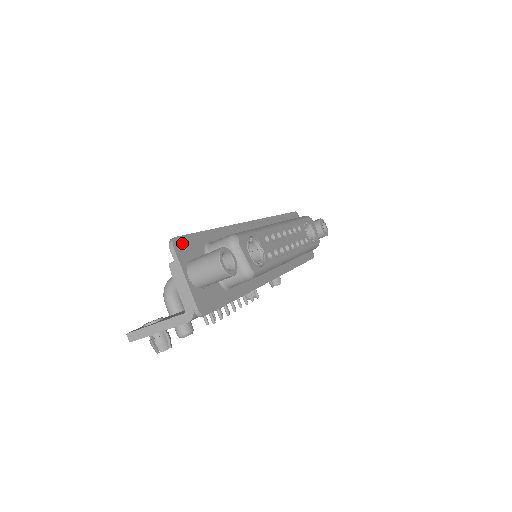
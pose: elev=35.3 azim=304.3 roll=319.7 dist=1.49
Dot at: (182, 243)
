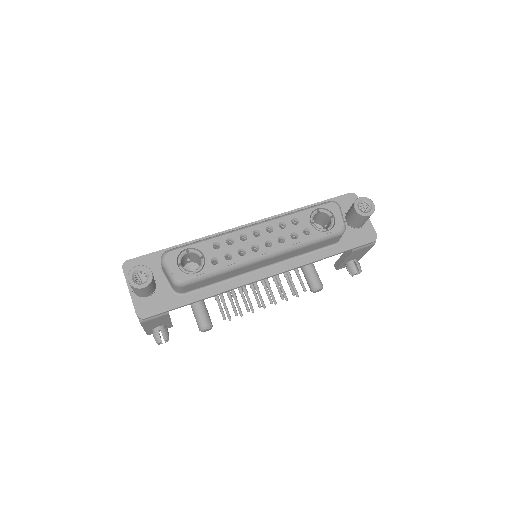
Dot at: (134, 264)
